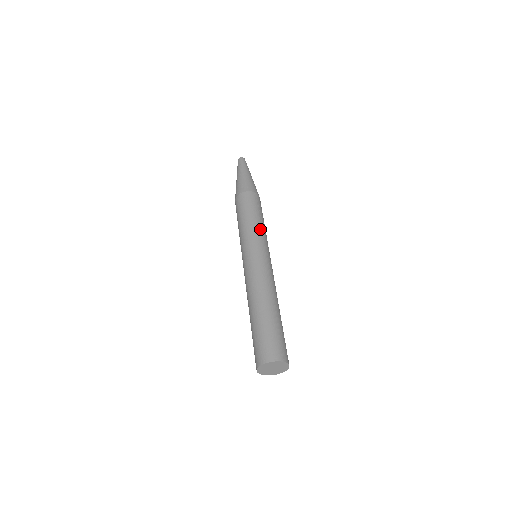
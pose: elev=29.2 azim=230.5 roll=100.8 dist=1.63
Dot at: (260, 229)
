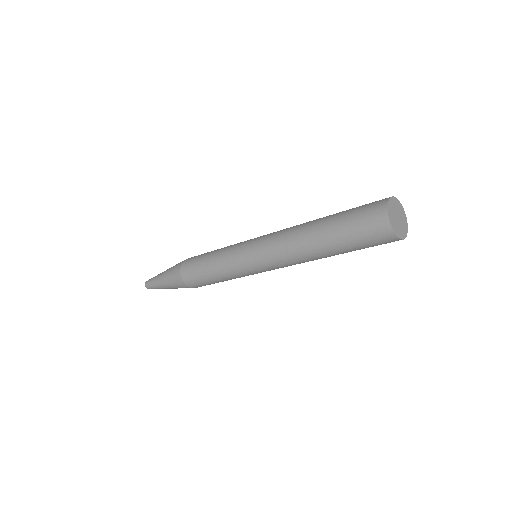
Dot at: occluded
